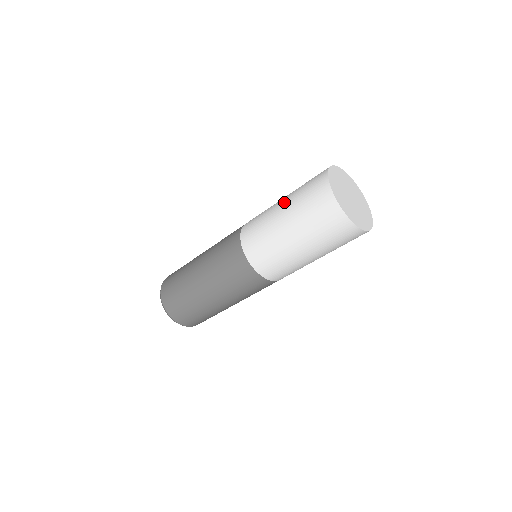
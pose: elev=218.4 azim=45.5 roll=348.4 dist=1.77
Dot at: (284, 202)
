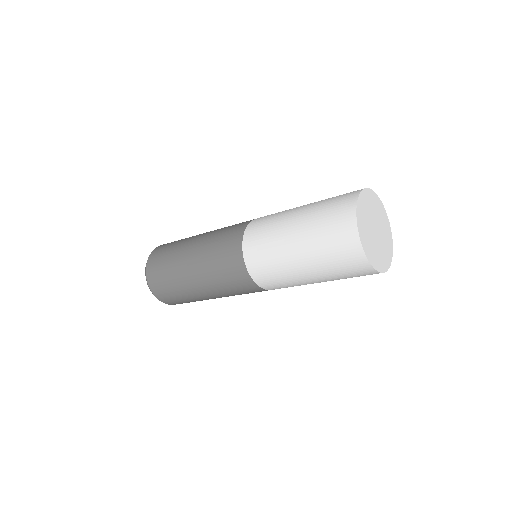
Dot at: (298, 233)
